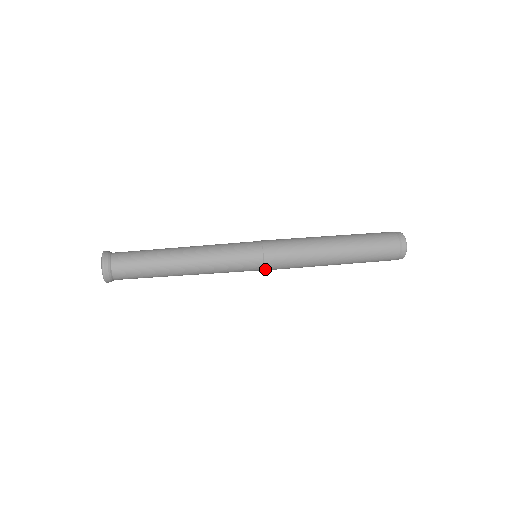
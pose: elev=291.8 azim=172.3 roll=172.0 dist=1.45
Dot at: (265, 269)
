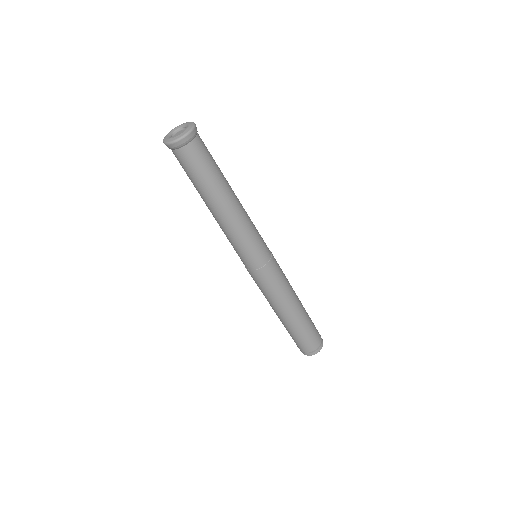
Dot at: (259, 271)
